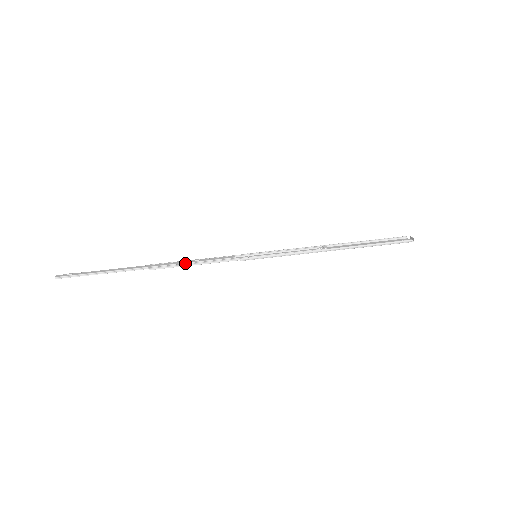
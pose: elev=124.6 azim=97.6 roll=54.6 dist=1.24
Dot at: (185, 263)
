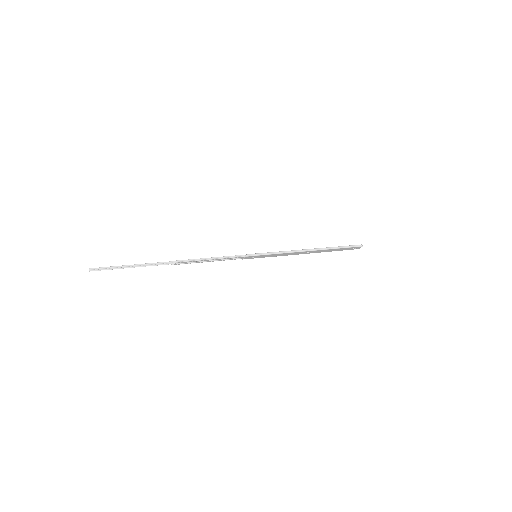
Dot at: (202, 259)
